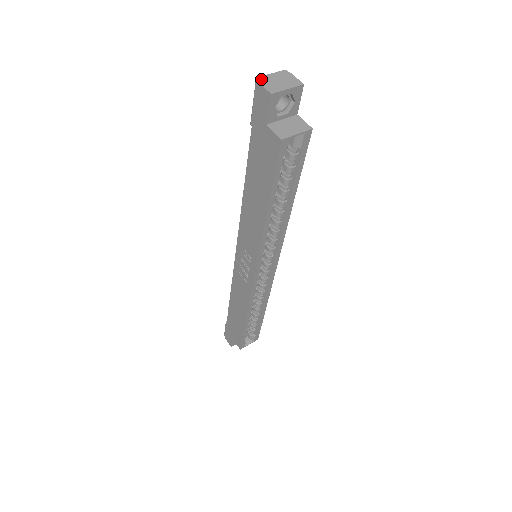
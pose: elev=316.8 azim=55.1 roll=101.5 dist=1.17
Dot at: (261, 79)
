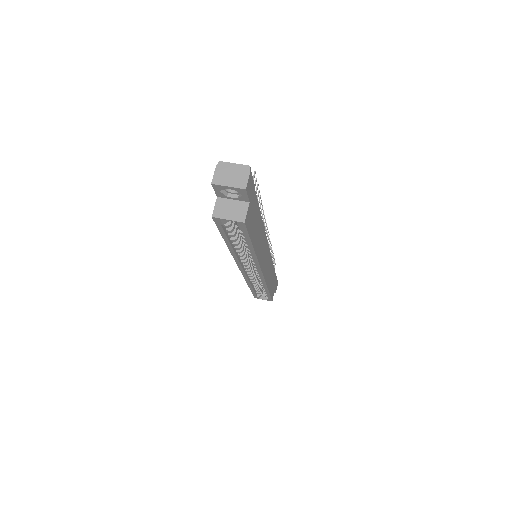
Dot at: (221, 165)
